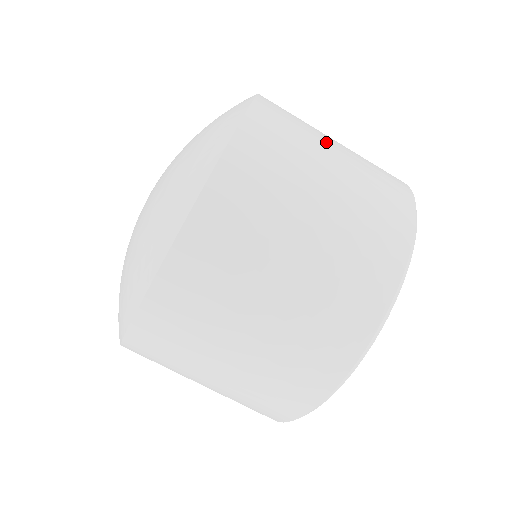
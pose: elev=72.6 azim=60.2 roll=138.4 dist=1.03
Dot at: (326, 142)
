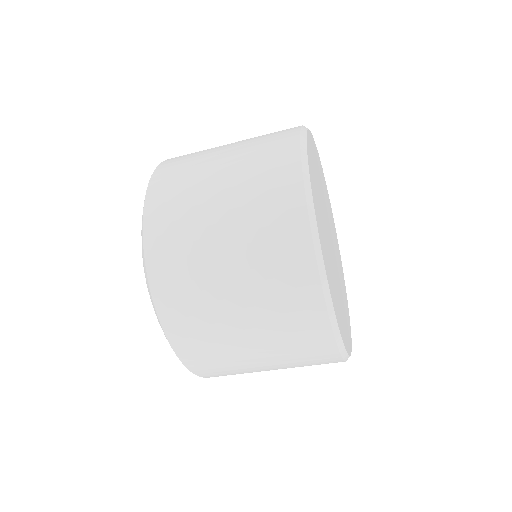
Dot at: occluded
